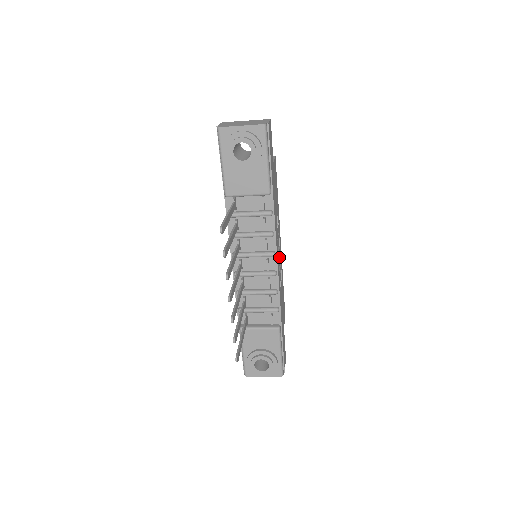
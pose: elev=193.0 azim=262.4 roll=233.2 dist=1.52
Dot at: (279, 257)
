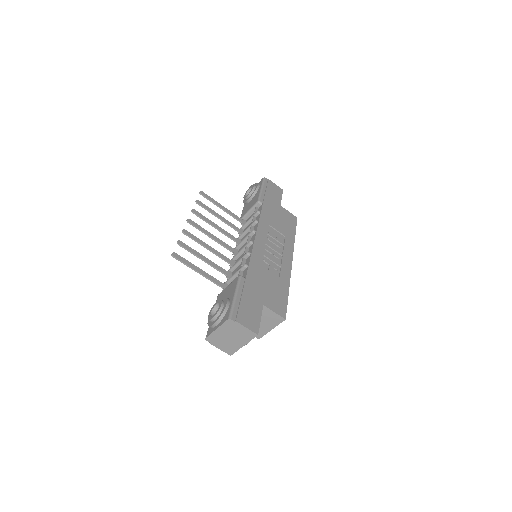
Dot at: (272, 251)
